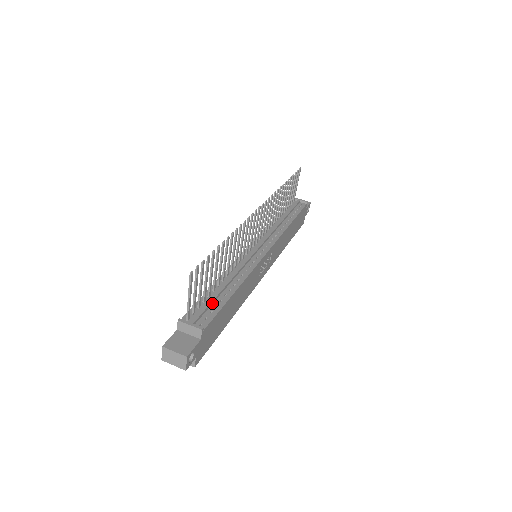
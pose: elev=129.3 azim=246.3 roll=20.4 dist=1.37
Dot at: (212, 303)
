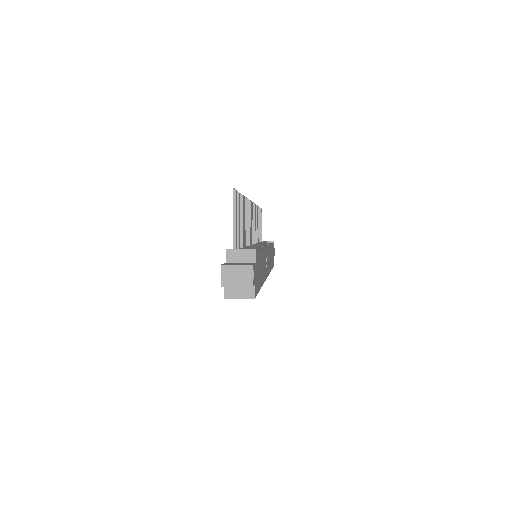
Dot at: occluded
